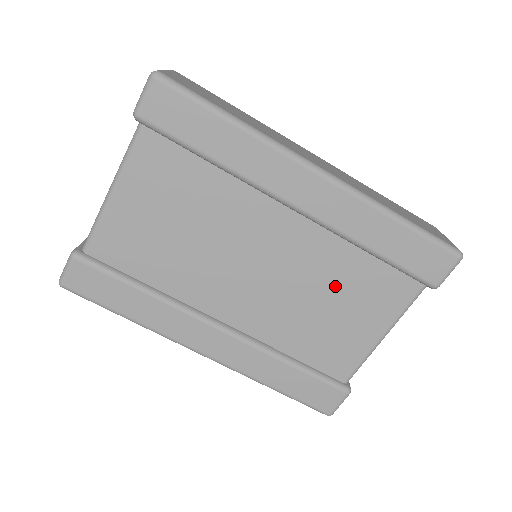
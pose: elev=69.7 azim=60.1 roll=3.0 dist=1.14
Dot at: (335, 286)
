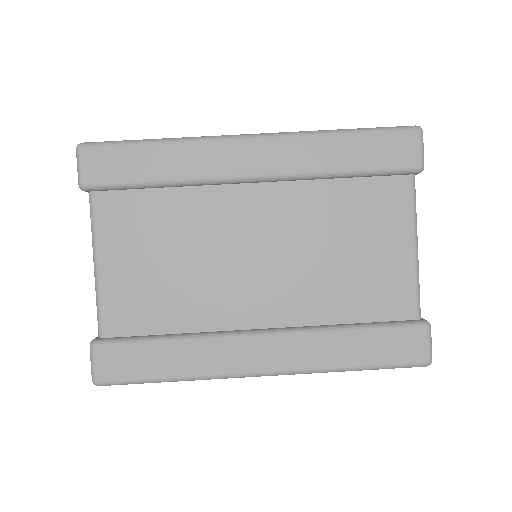
Dot at: (336, 227)
